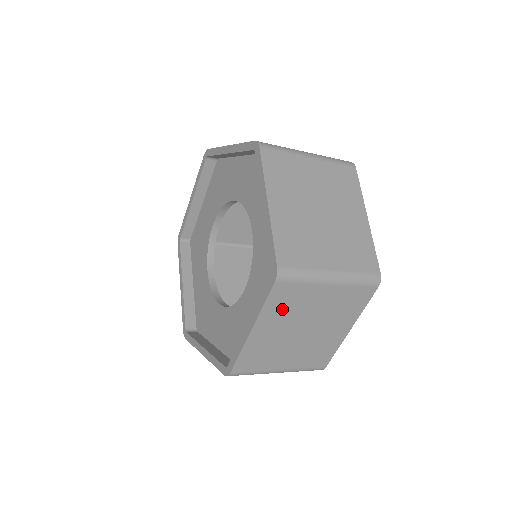
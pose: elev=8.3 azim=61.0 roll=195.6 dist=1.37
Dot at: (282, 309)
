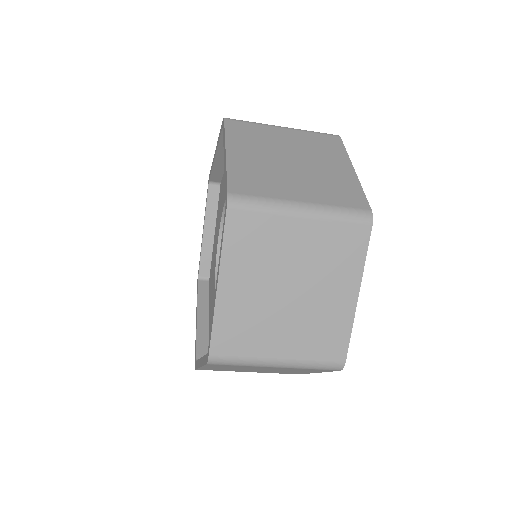
Dot at: (227, 367)
